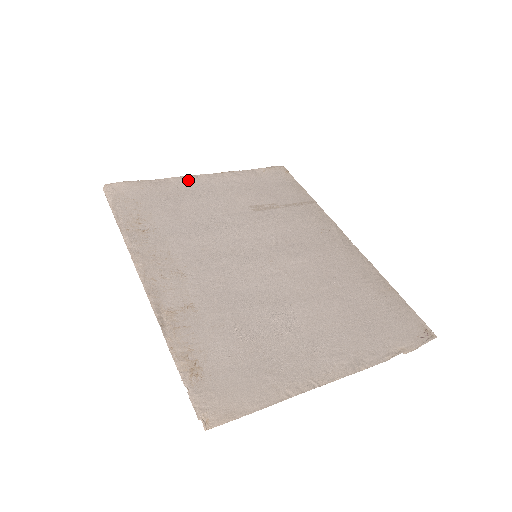
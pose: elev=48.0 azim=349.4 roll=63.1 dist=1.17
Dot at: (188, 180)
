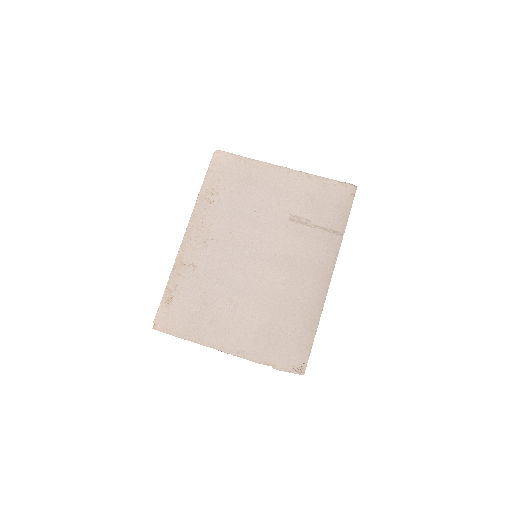
Dot at: (271, 169)
